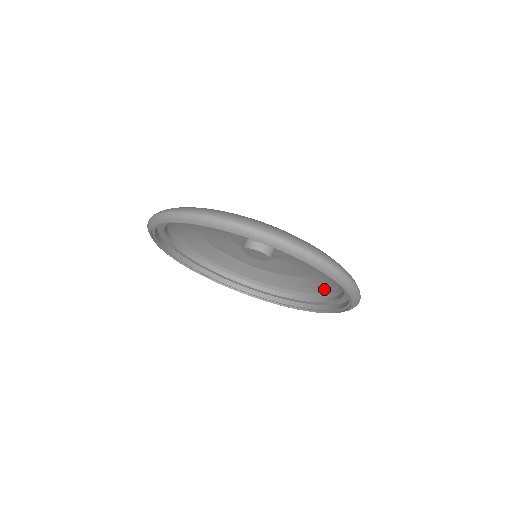
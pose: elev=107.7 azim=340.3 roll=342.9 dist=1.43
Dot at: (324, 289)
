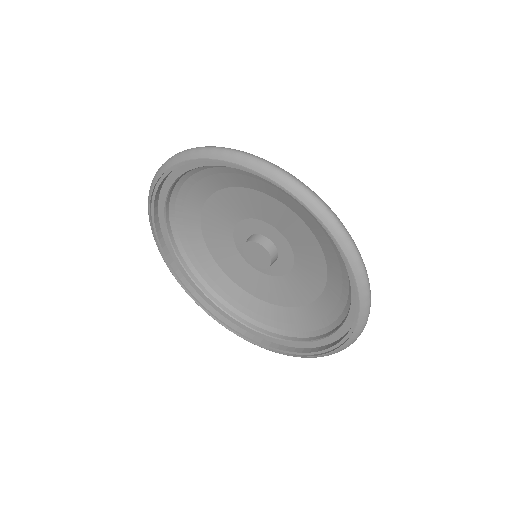
Dot at: (342, 297)
